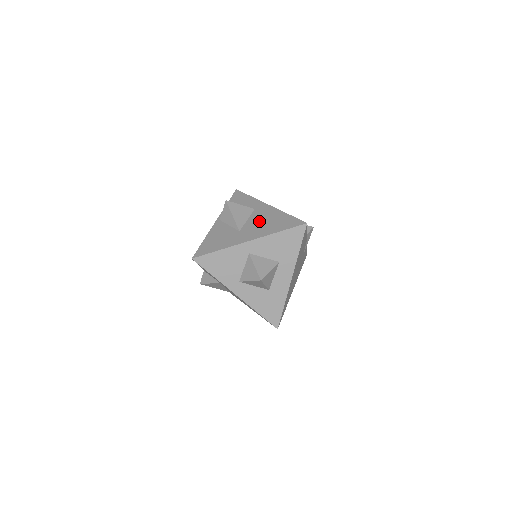
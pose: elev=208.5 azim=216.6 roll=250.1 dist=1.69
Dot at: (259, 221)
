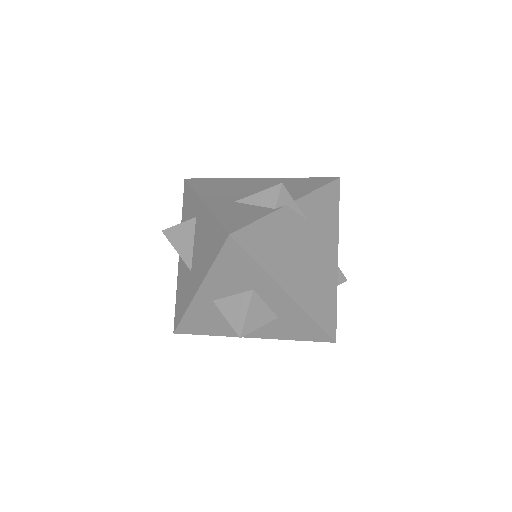
Dot at: (199, 244)
